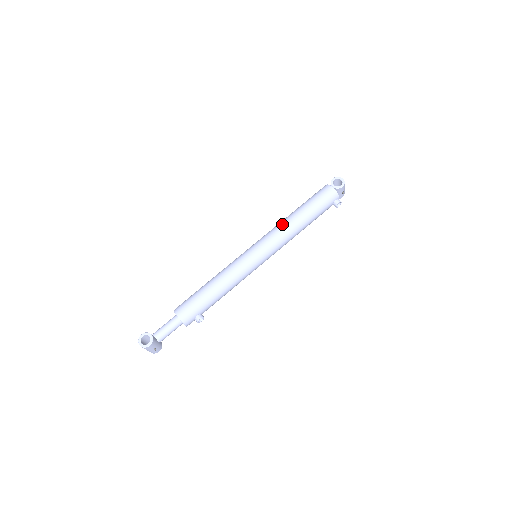
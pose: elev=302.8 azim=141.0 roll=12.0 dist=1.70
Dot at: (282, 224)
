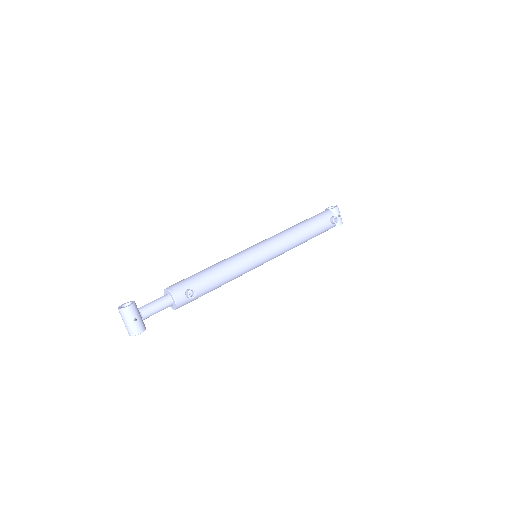
Dot at: occluded
